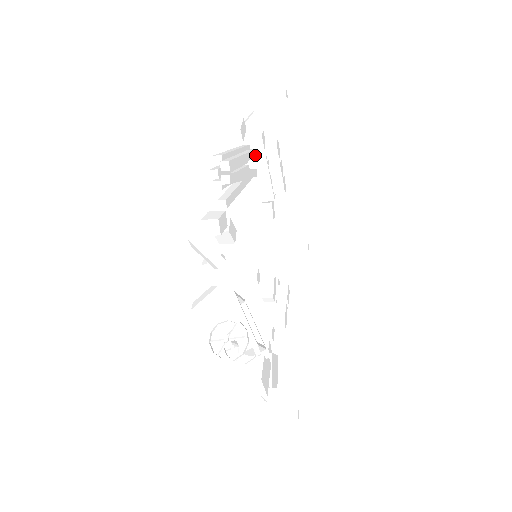
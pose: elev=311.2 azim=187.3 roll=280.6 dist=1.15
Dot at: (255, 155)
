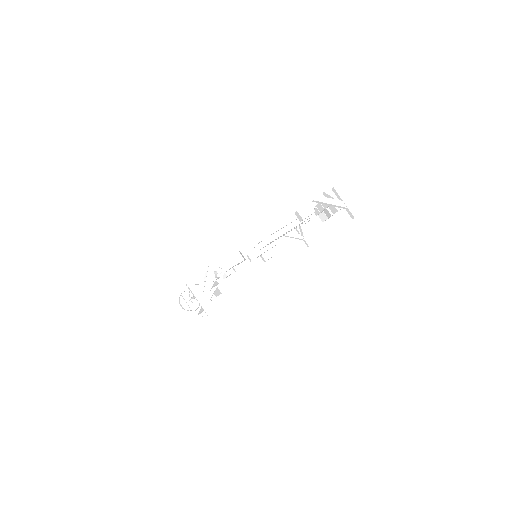
Dot at: occluded
